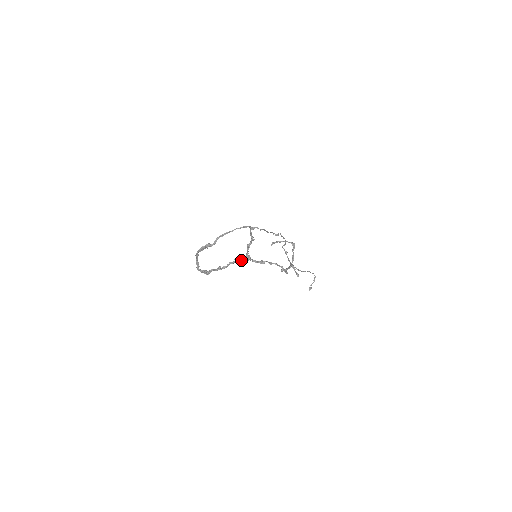
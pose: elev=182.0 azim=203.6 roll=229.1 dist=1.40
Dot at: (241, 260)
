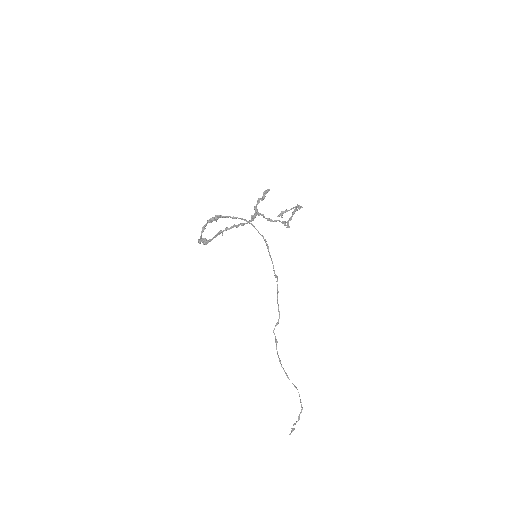
Dot at: (246, 223)
